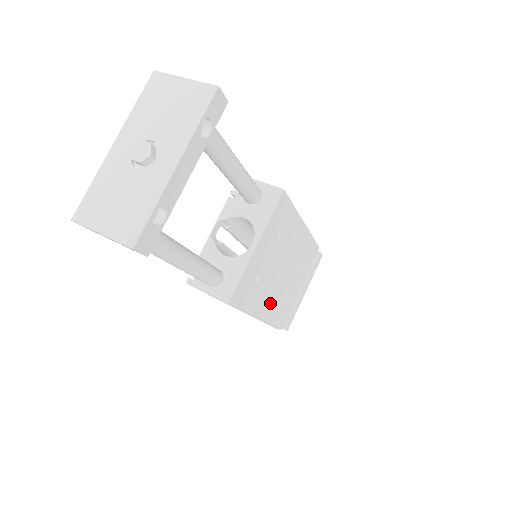
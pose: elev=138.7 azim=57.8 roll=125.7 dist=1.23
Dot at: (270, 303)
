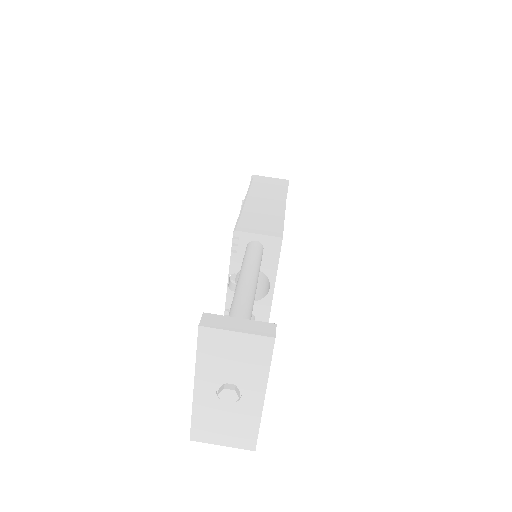
Dot at: occluded
